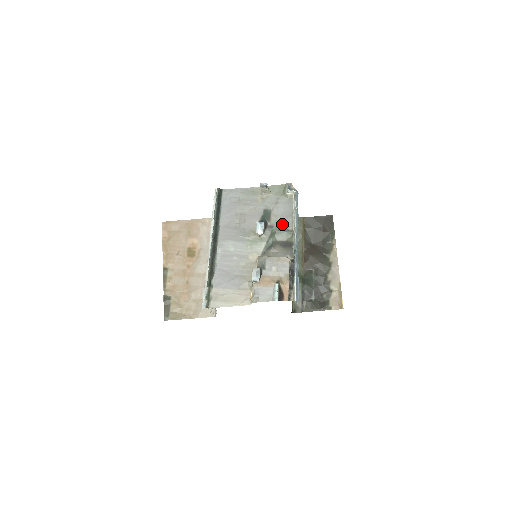
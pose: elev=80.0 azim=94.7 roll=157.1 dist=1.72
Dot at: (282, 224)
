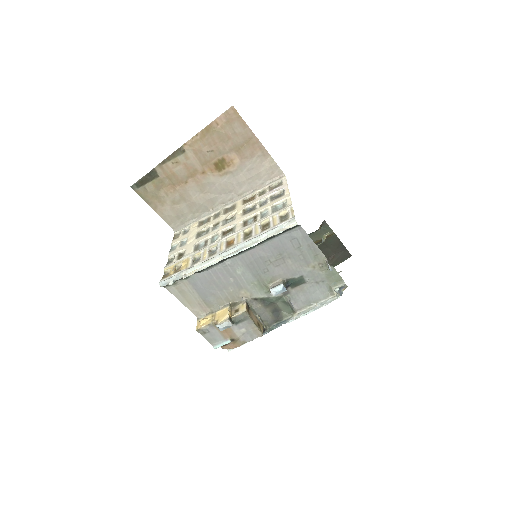
Dot at: (297, 300)
